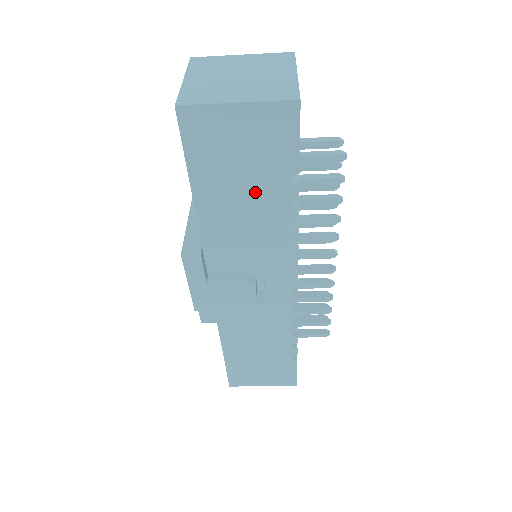
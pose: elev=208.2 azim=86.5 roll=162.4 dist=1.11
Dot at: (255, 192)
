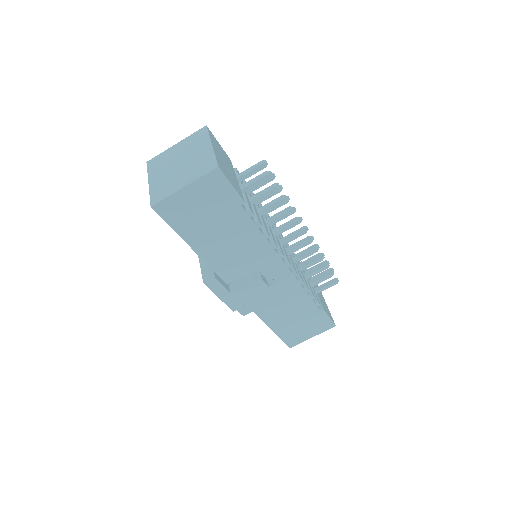
Dot at: (225, 226)
